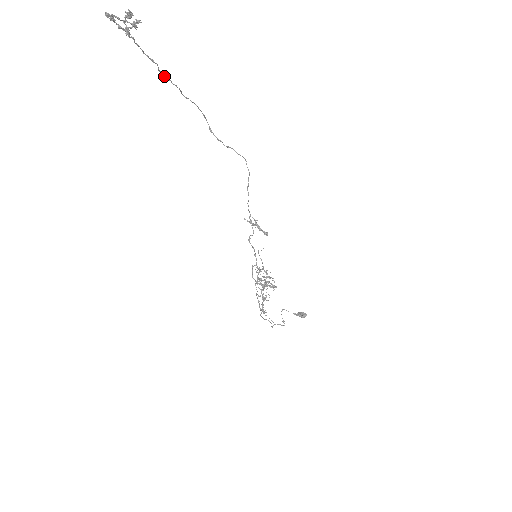
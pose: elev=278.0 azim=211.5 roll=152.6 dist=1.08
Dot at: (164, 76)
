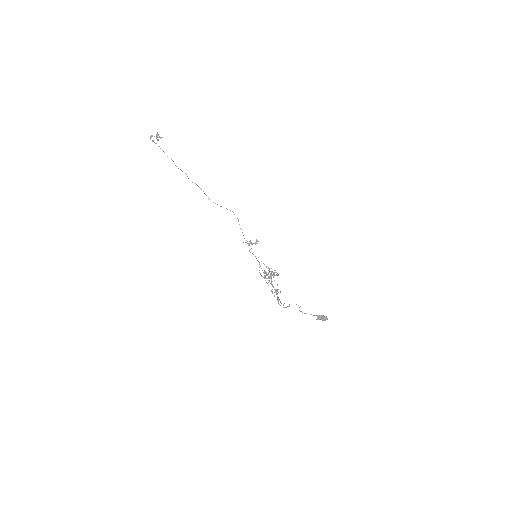
Dot at: (178, 168)
